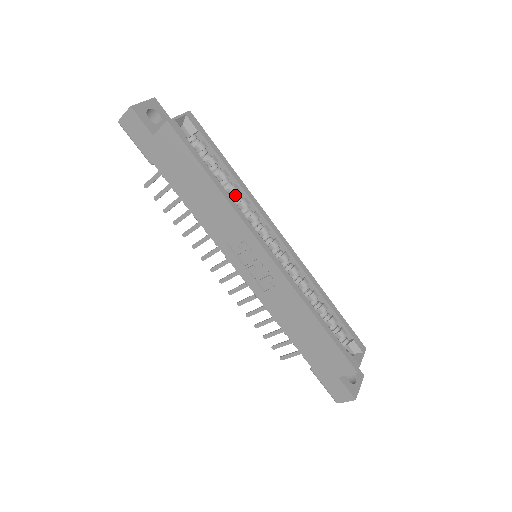
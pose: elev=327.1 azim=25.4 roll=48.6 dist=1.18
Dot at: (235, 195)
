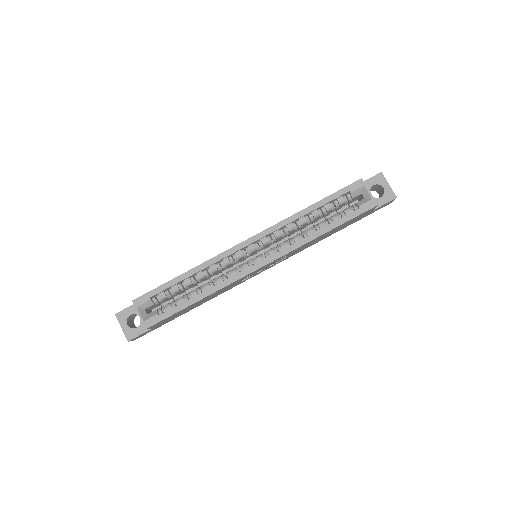
Dot at: (206, 275)
